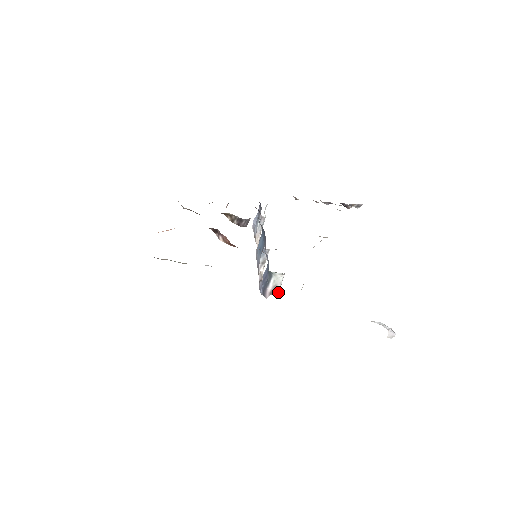
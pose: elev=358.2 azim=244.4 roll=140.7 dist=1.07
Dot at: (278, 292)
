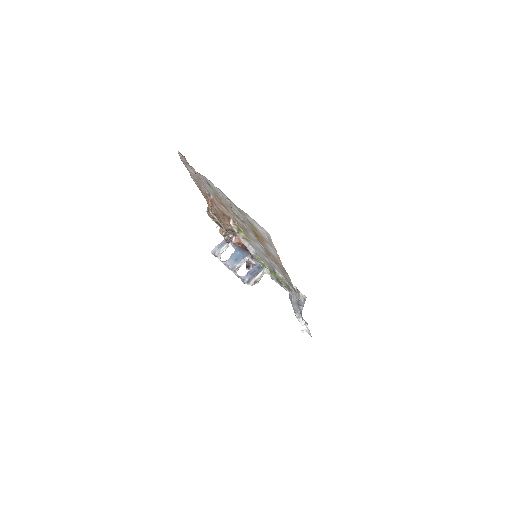
Dot at: occluded
